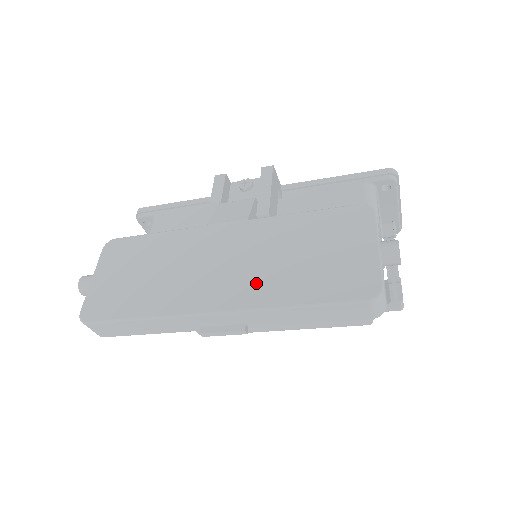
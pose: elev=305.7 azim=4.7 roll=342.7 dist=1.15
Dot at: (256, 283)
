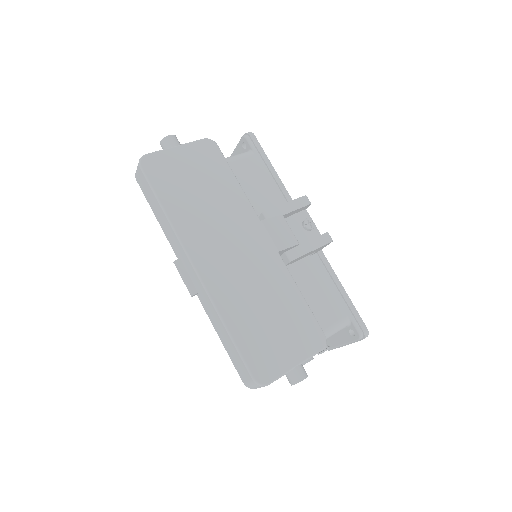
Dot at: (231, 289)
